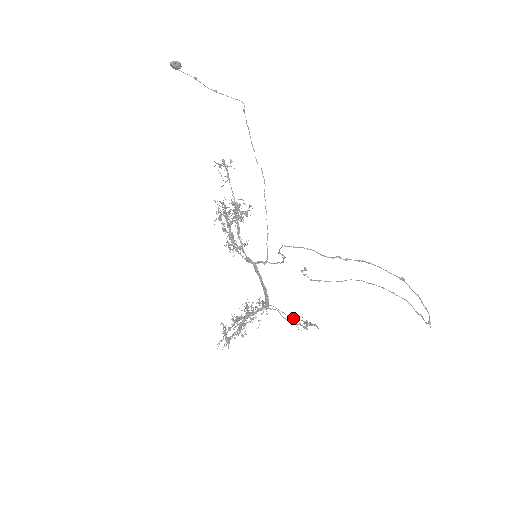
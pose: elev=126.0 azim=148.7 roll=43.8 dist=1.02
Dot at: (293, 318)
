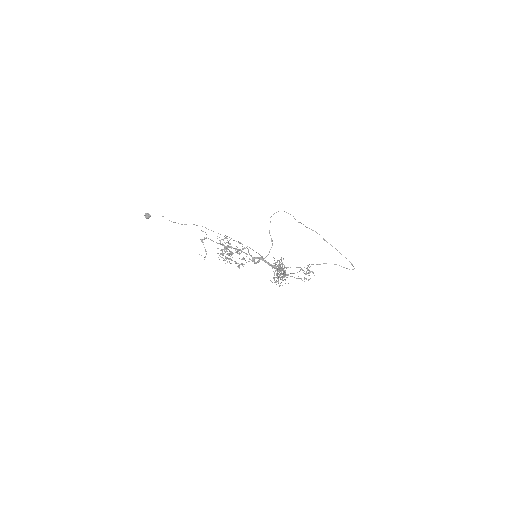
Dot at: occluded
